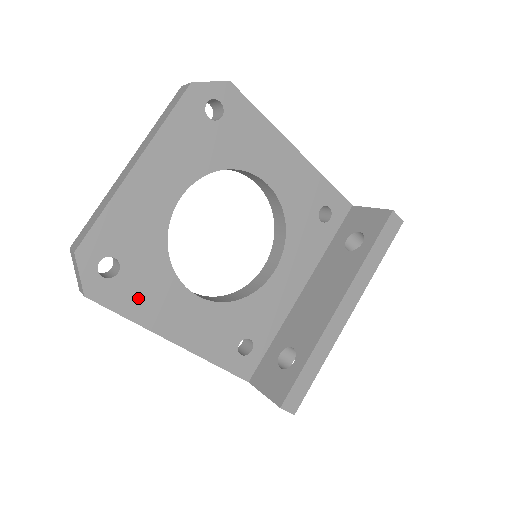
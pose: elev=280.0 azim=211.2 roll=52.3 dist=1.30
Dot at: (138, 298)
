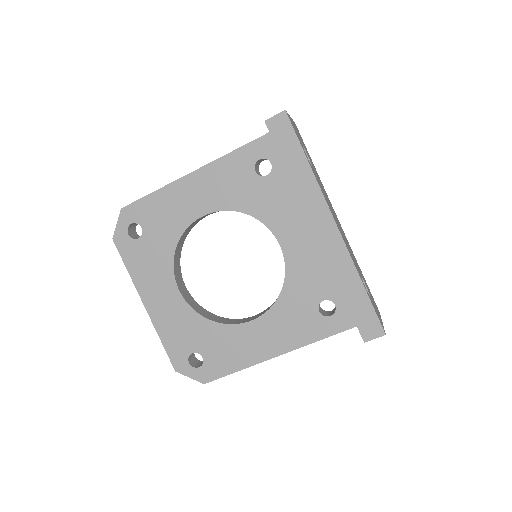
Dot at: (227, 357)
